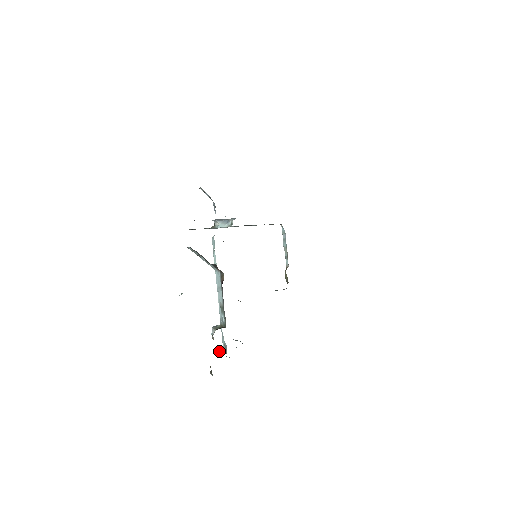
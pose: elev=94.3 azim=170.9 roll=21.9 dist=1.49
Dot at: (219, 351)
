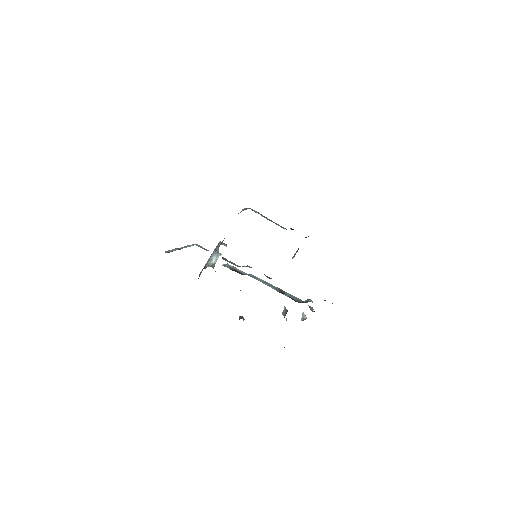
Dot at: occluded
